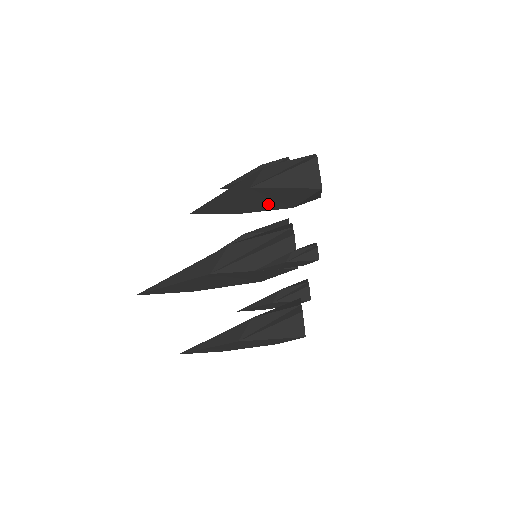
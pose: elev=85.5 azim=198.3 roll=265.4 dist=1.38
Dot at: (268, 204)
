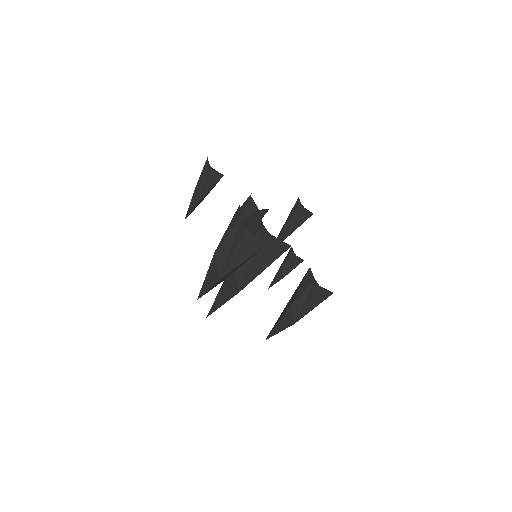
Dot at: occluded
